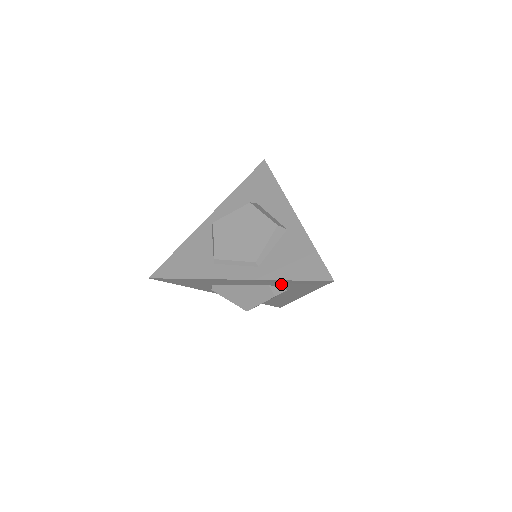
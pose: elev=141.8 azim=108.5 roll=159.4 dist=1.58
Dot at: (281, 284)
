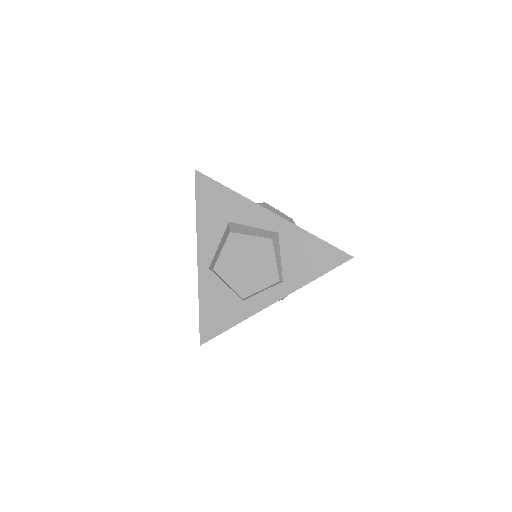
Dot at: occluded
